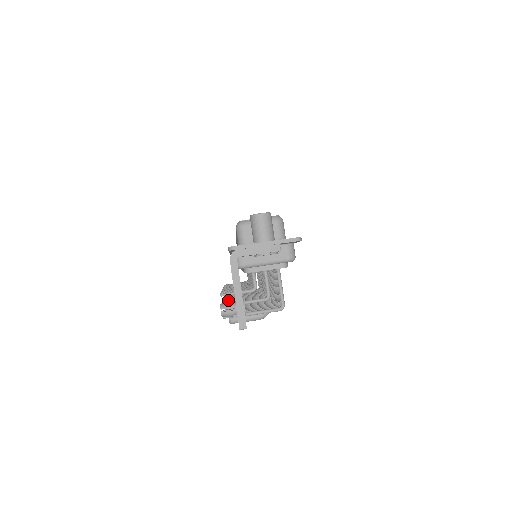
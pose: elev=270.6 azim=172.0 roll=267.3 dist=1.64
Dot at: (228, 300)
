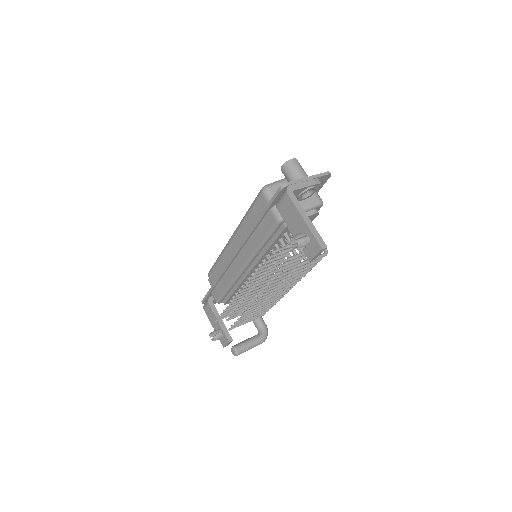
Dot at: (261, 282)
